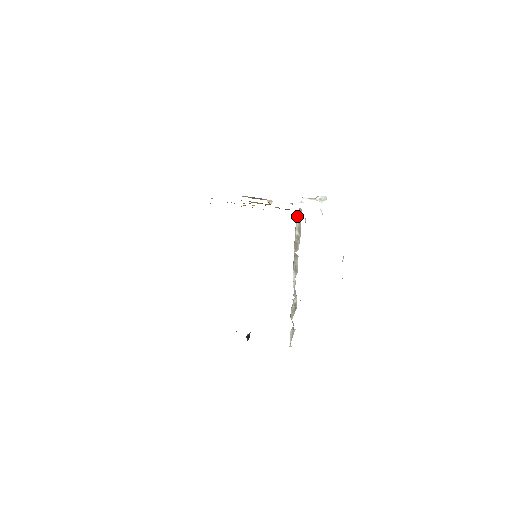
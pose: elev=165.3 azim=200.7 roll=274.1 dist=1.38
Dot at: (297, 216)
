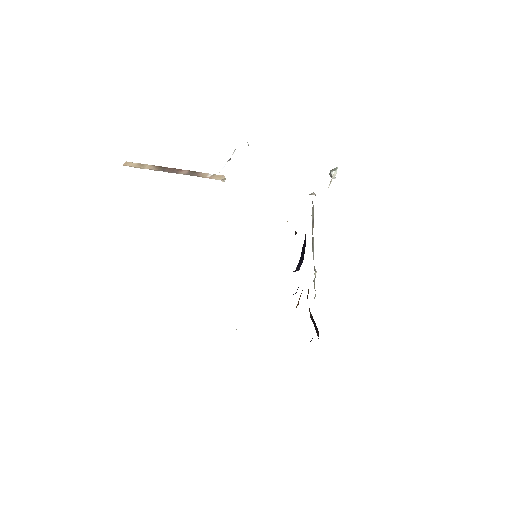
Dot at: (312, 203)
